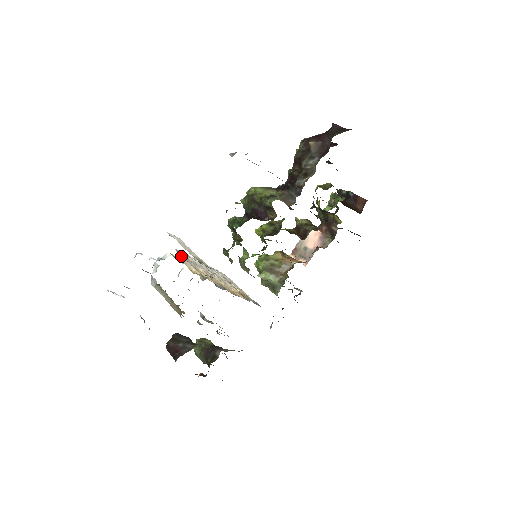
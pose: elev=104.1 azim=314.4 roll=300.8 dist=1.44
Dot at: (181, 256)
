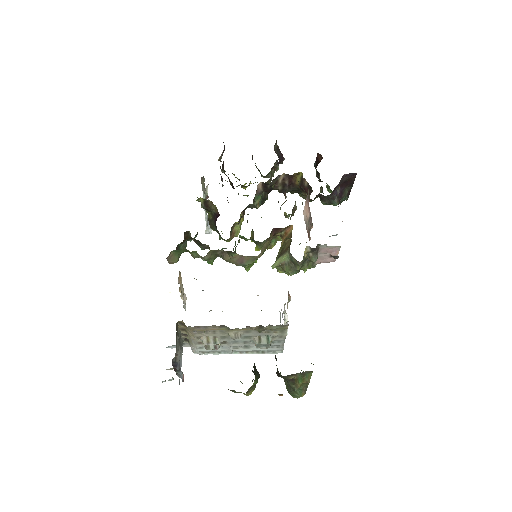
Dot at: occluded
